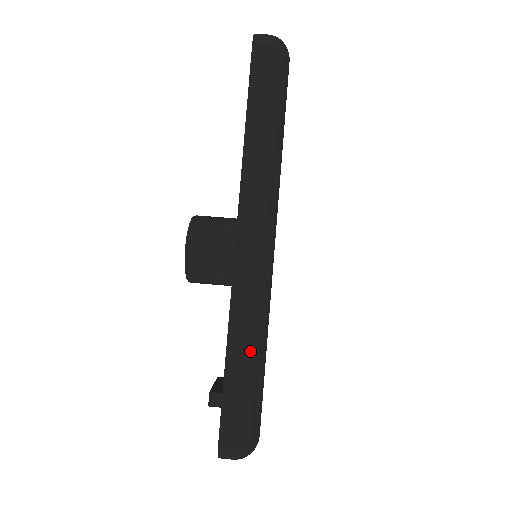
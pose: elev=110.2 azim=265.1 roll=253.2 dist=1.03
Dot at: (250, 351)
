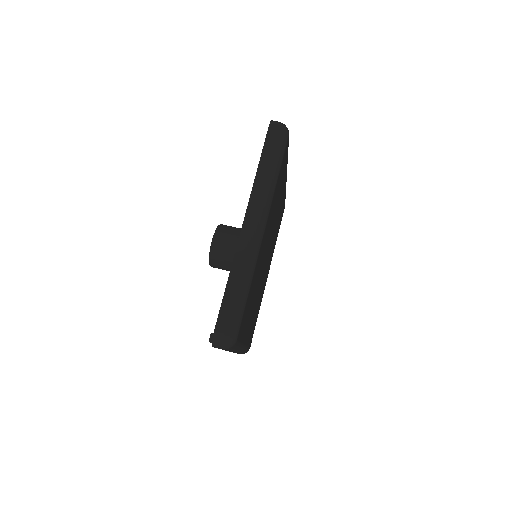
Dot at: (240, 285)
